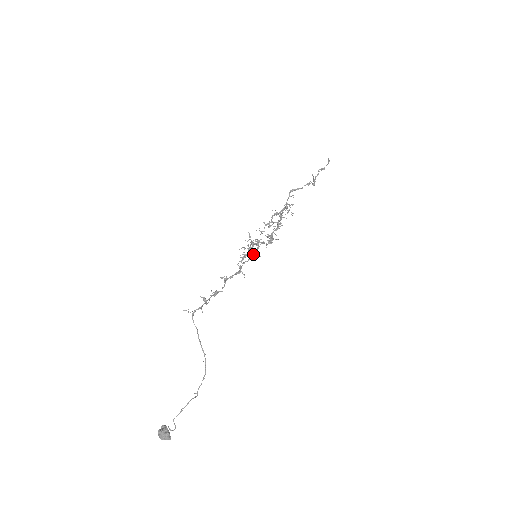
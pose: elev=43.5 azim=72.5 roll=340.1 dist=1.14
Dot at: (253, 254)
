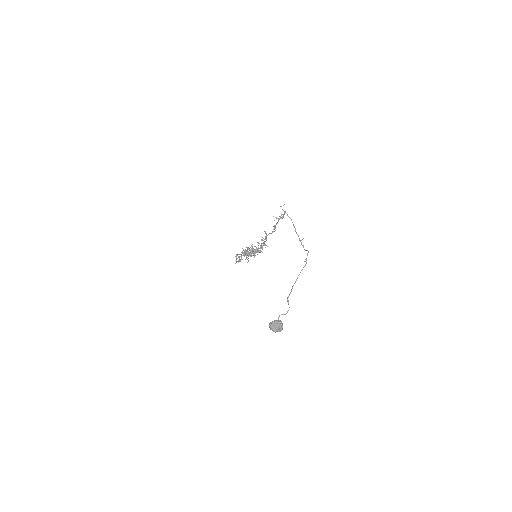
Dot at: (257, 250)
